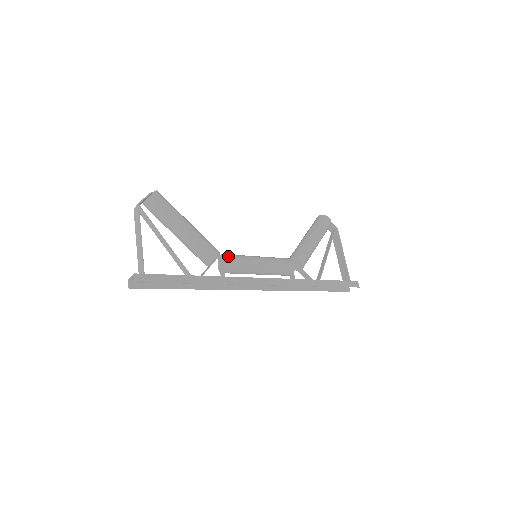
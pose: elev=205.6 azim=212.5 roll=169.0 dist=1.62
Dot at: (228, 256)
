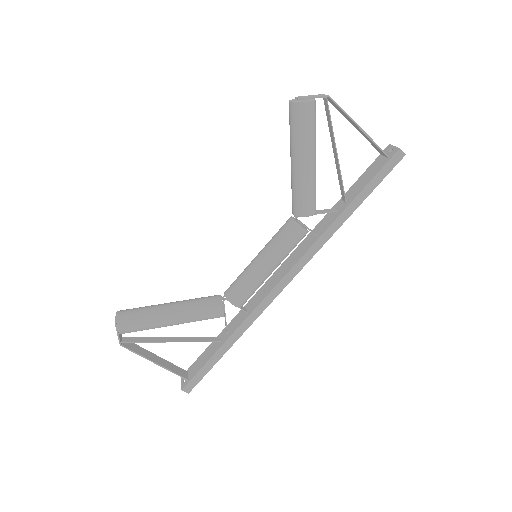
Dot at: (232, 300)
